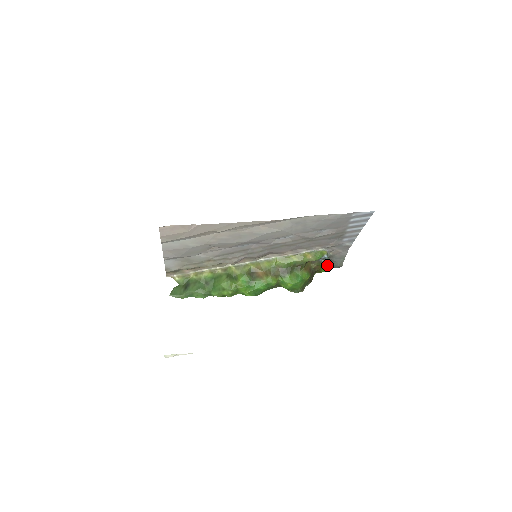
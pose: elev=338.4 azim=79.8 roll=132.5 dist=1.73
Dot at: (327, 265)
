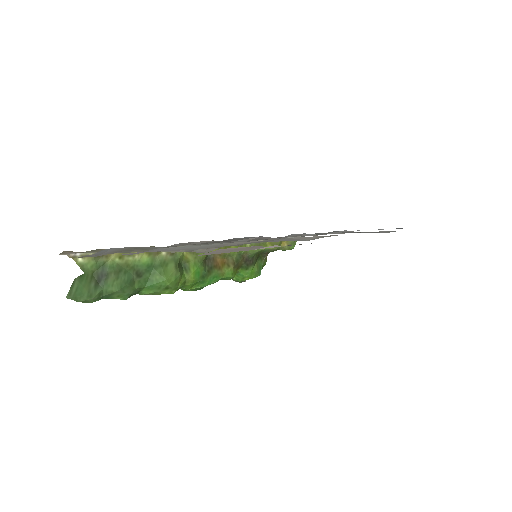
Dot at: occluded
